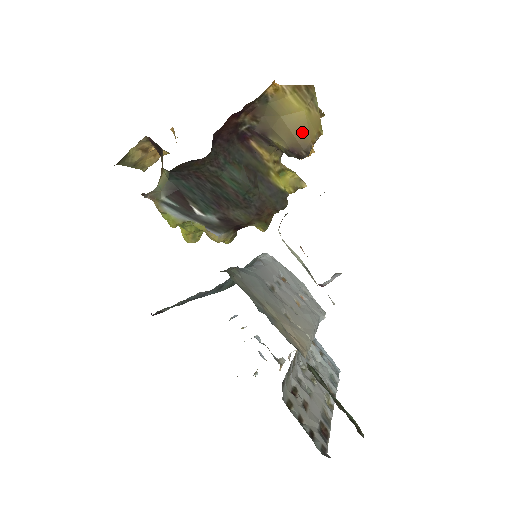
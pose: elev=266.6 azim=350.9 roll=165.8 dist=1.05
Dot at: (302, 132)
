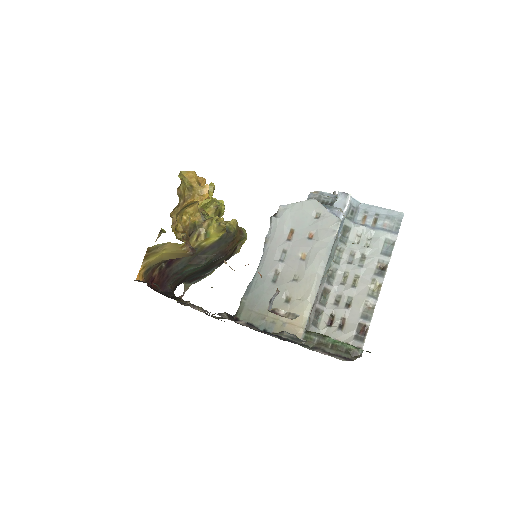
Dot at: (177, 255)
